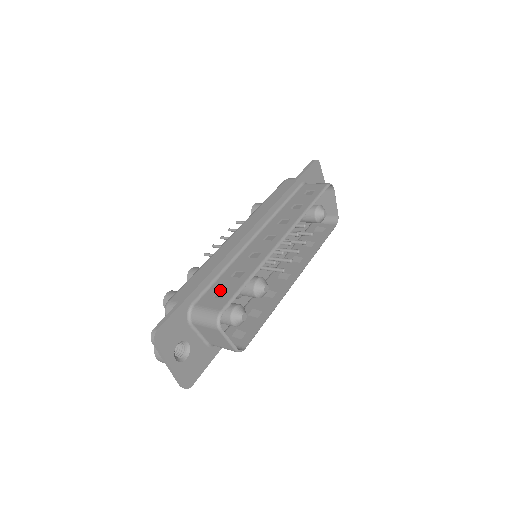
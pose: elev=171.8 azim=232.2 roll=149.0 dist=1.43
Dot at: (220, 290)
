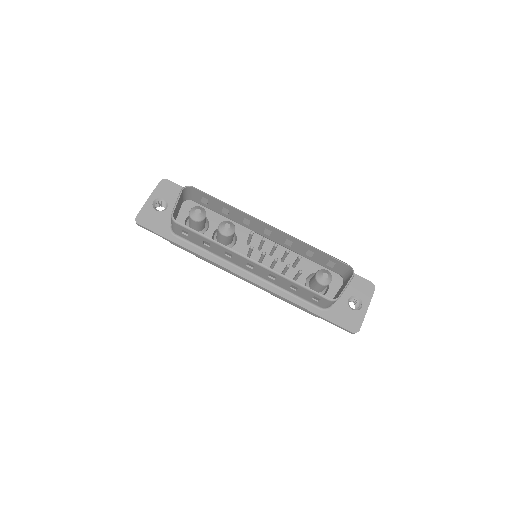
Dot at: (210, 202)
